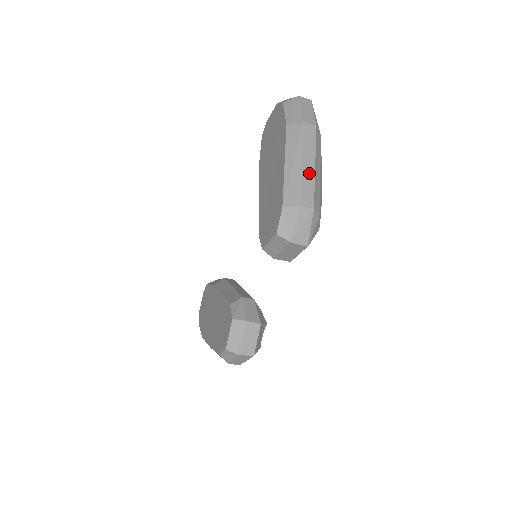
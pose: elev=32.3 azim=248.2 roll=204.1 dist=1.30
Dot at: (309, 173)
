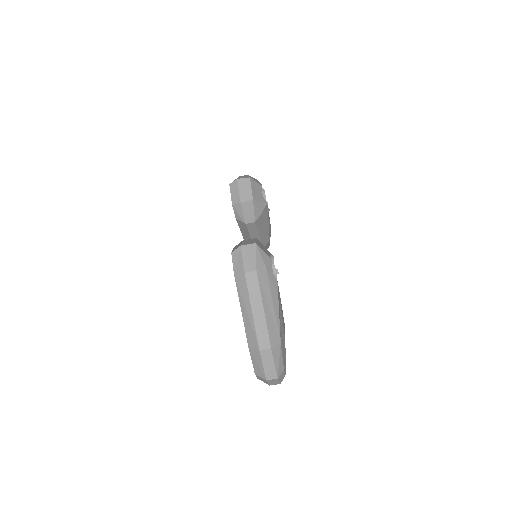
Dot at: occluded
